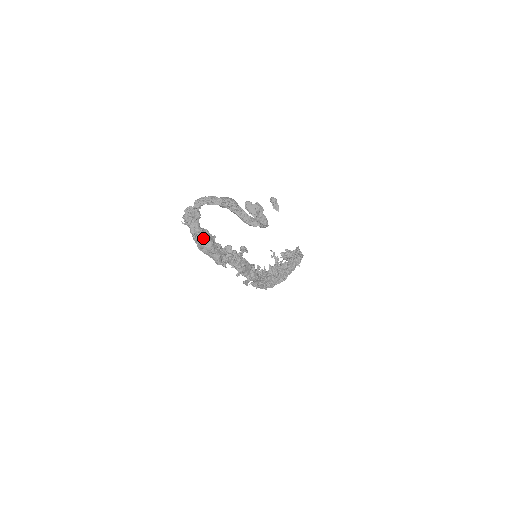
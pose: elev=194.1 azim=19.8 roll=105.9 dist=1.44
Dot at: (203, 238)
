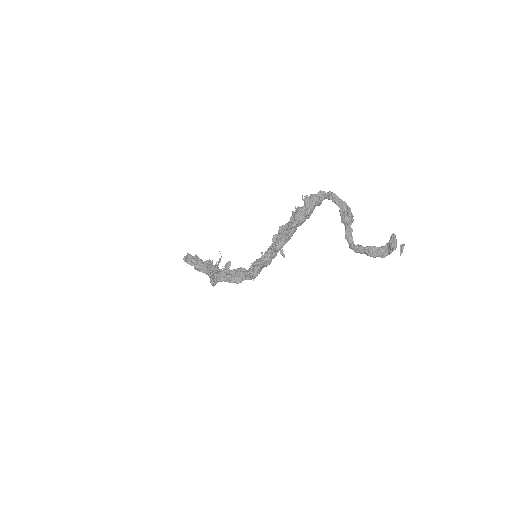
Dot at: (303, 222)
